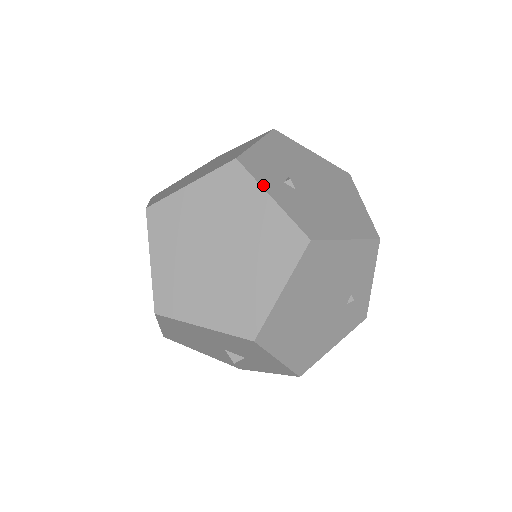
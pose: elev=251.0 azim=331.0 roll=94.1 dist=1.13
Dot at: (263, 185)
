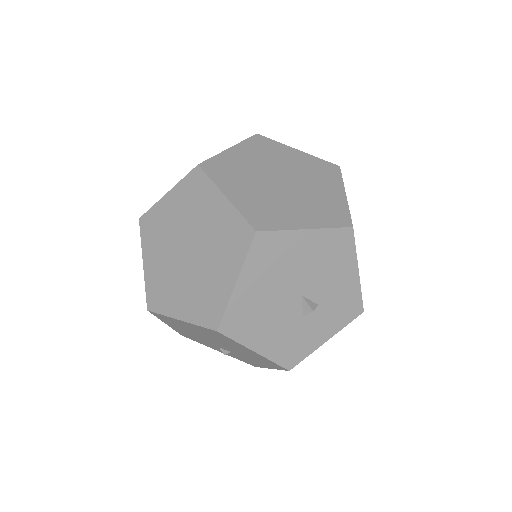
Dot at: (285, 146)
